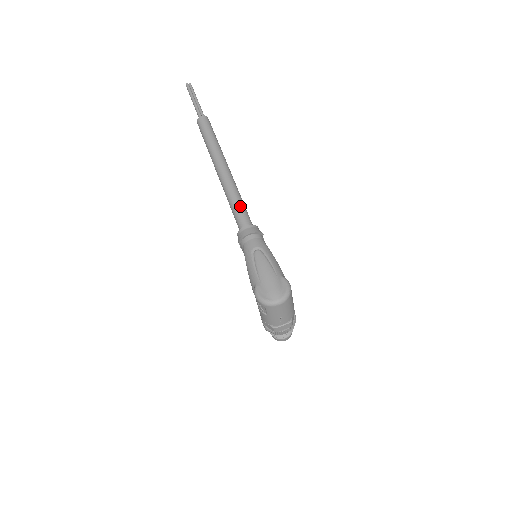
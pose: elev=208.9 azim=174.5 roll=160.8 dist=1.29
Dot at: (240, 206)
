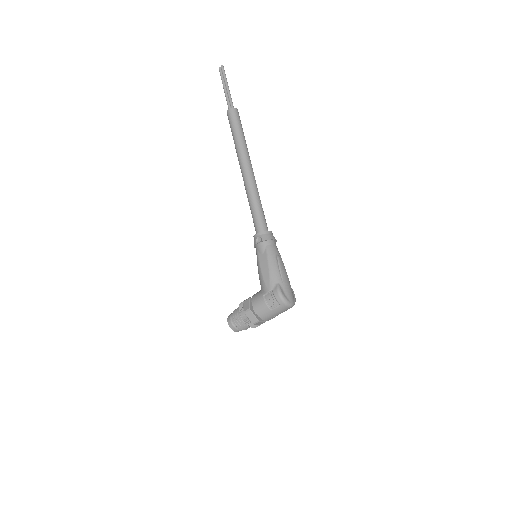
Dot at: (263, 211)
